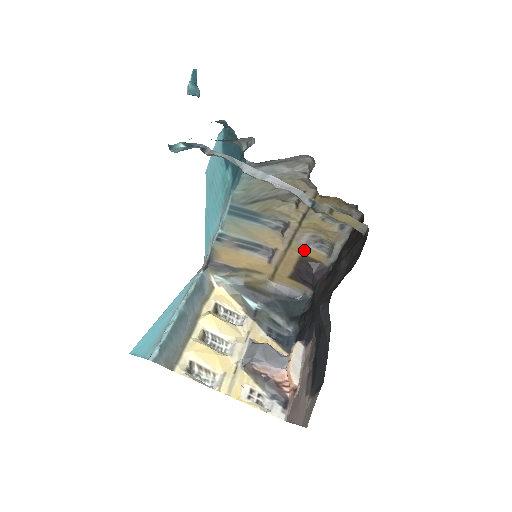
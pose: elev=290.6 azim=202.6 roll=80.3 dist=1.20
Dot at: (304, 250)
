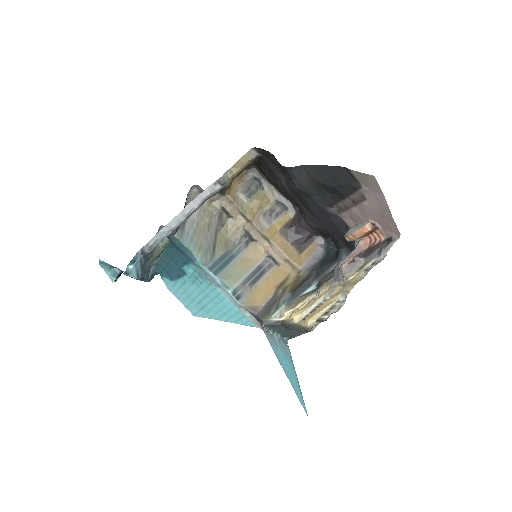
Dot at: (275, 229)
